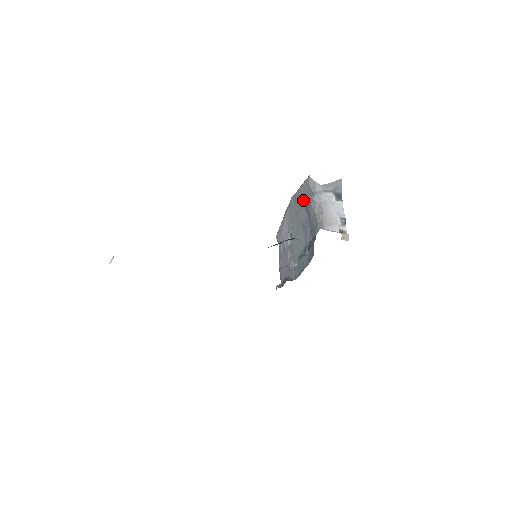
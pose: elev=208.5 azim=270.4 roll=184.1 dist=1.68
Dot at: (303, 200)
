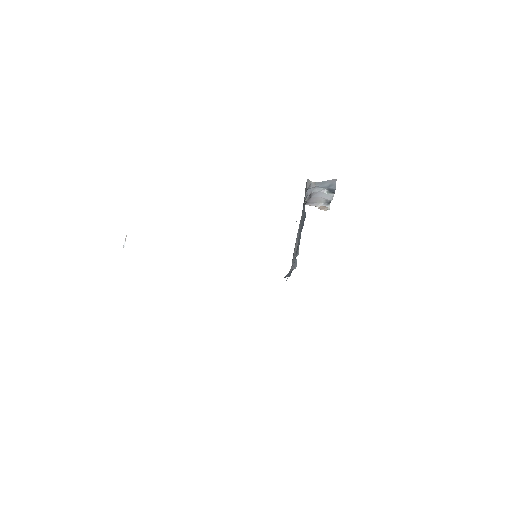
Dot at: (304, 205)
